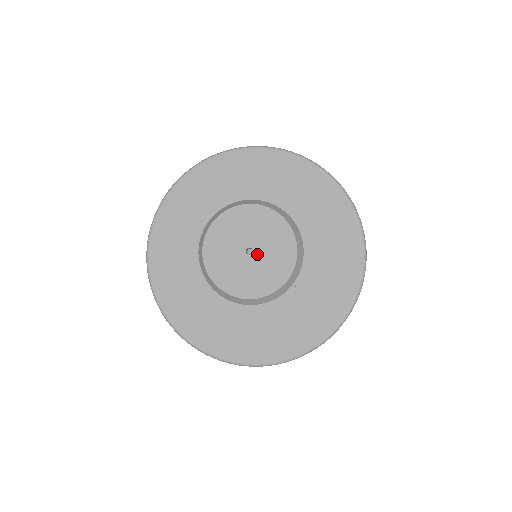
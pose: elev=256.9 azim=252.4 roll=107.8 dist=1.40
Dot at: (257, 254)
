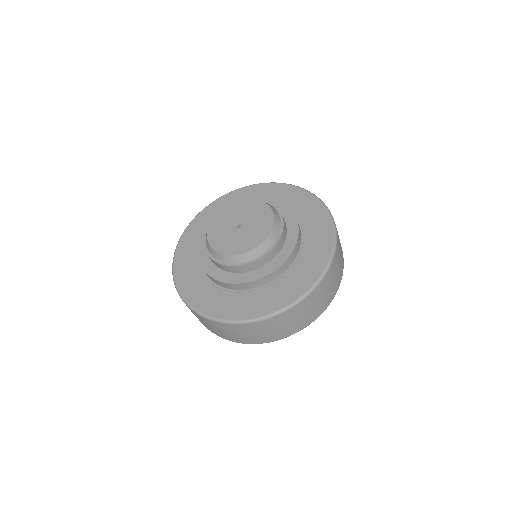
Dot at: (245, 227)
